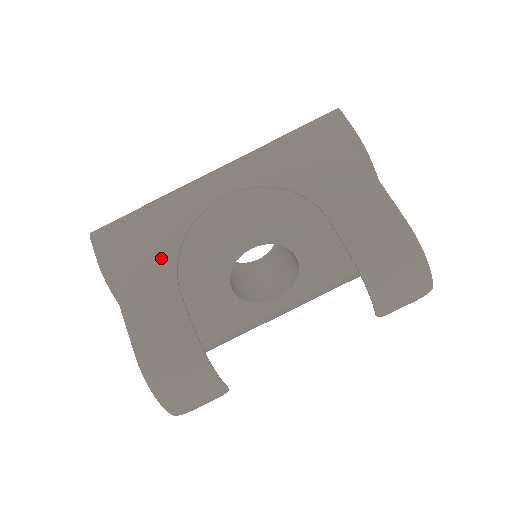
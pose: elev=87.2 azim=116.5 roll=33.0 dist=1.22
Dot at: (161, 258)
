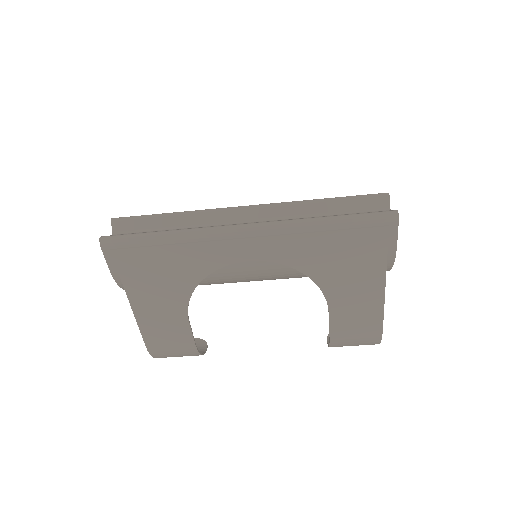
Dot at: (175, 291)
